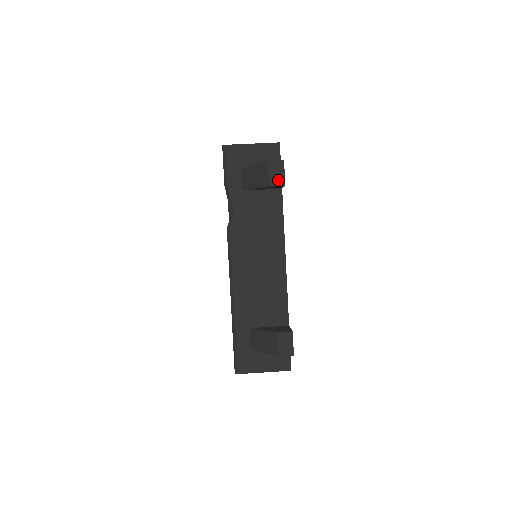
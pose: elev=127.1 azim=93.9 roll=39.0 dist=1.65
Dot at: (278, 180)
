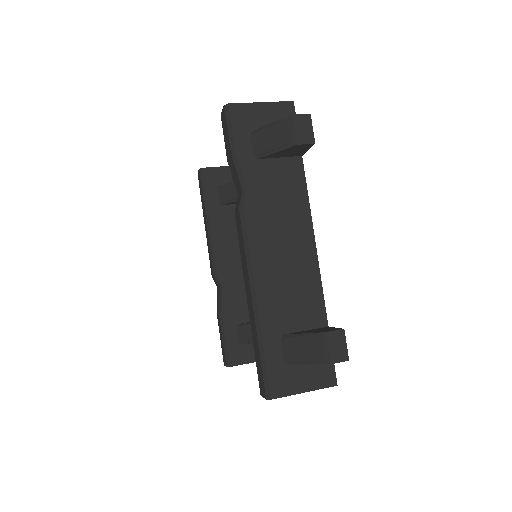
Dot at: (306, 138)
